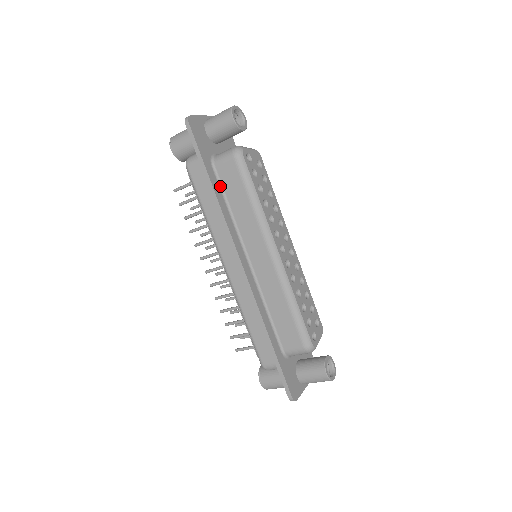
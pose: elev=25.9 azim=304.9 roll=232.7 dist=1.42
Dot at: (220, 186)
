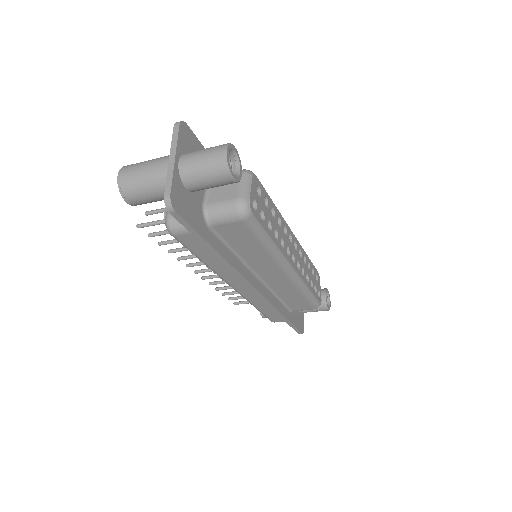
Dot at: (221, 240)
